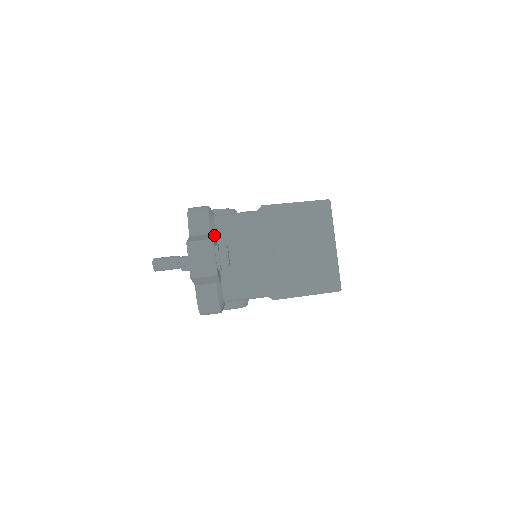
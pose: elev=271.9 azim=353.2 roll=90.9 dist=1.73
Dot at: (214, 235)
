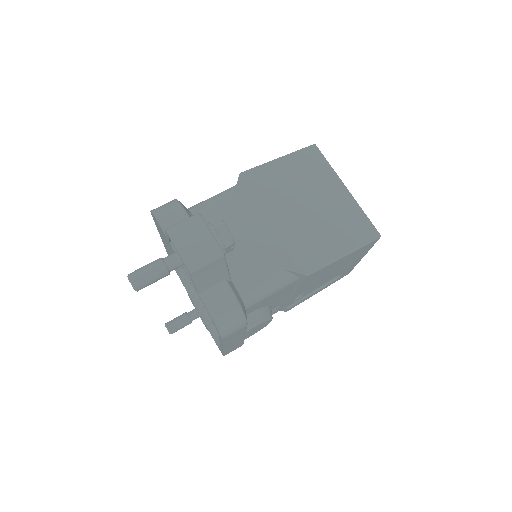
Dot at: occluded
